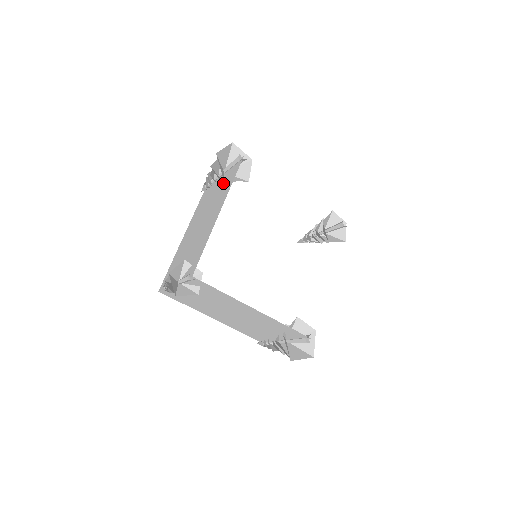
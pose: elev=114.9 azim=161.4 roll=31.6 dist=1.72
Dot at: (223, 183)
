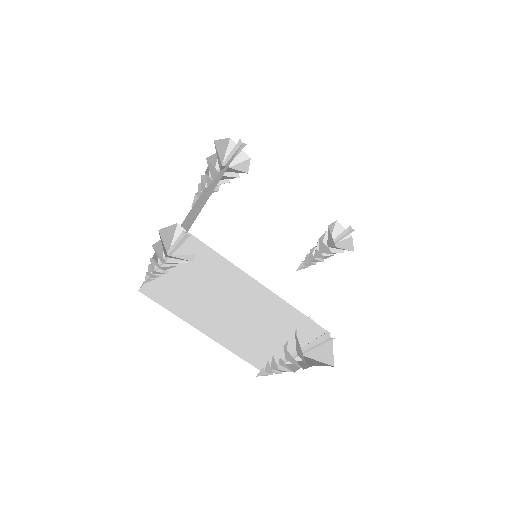
Dot at: (220, 173)
